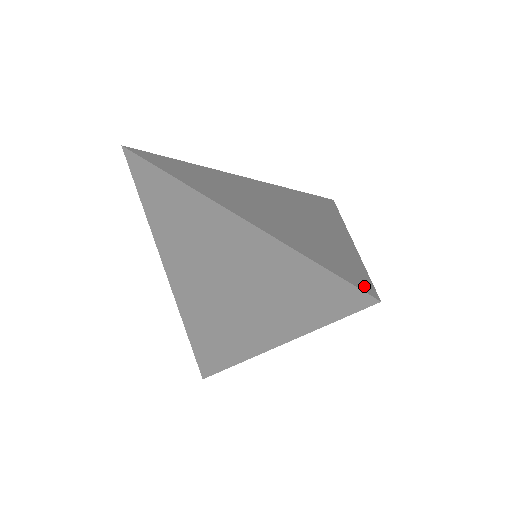
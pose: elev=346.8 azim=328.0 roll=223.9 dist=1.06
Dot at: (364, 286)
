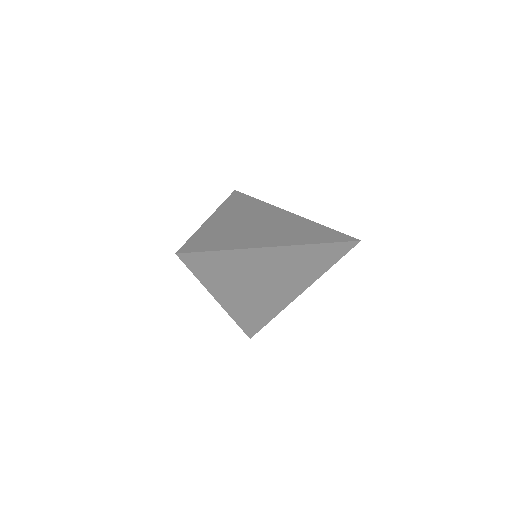
Dot at: occluded
